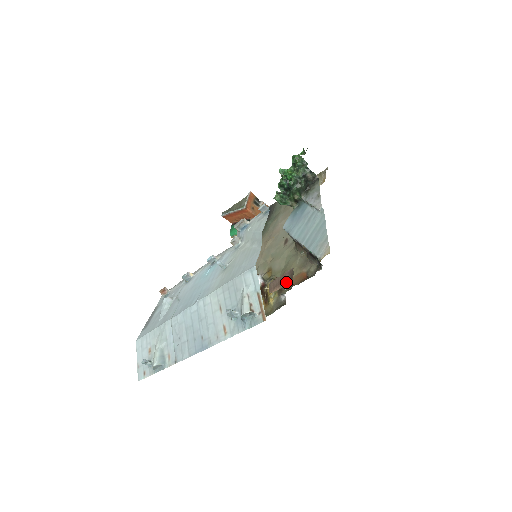
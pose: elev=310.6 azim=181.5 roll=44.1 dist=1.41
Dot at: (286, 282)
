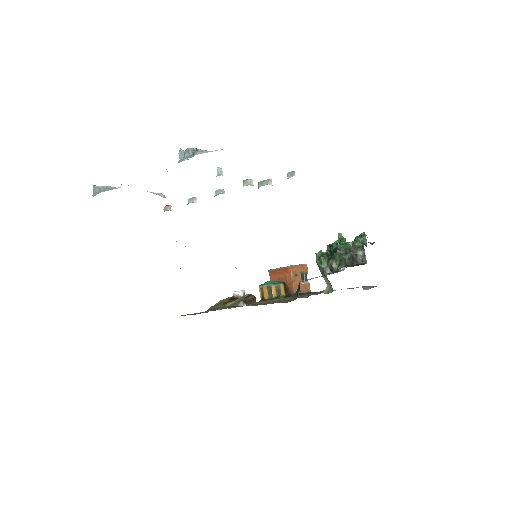
Dot at: occluded
